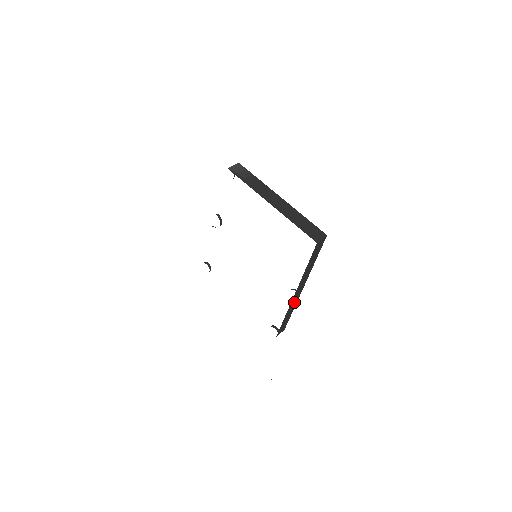
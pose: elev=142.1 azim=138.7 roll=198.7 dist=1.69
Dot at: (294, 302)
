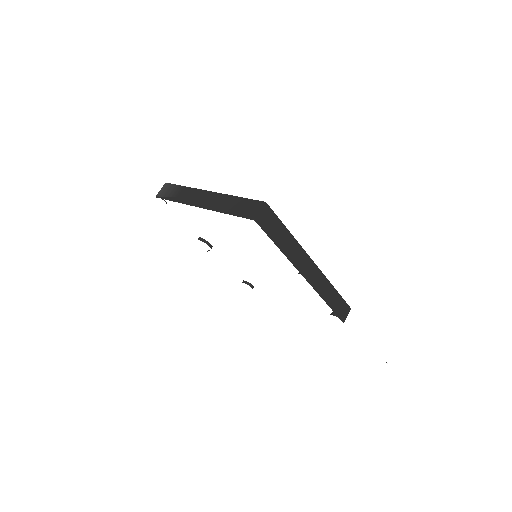
Dot at: (320, 282)
